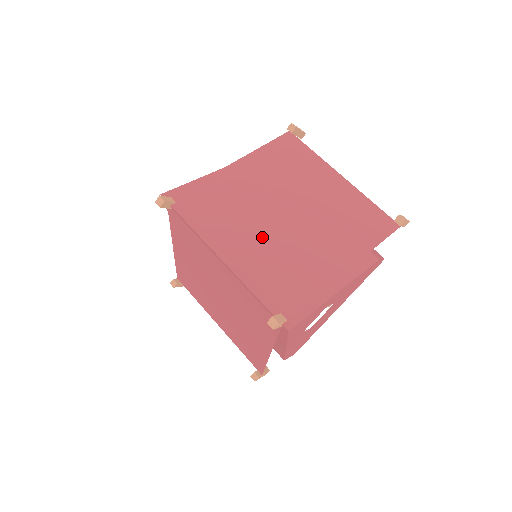
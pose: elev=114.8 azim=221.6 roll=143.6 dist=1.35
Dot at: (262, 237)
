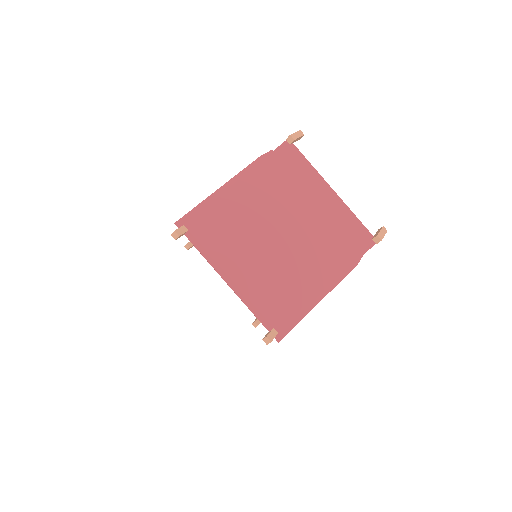
Dot at: (260, 260)
